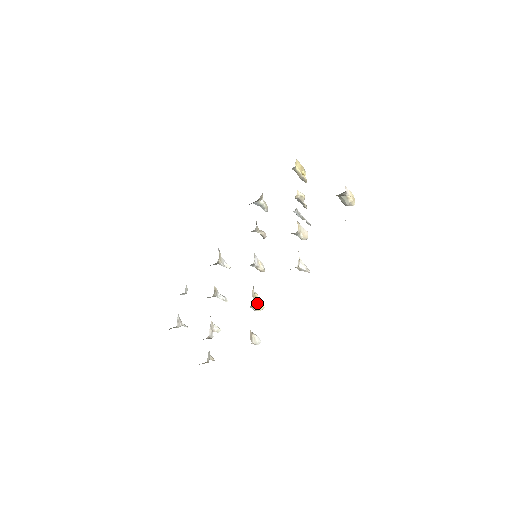
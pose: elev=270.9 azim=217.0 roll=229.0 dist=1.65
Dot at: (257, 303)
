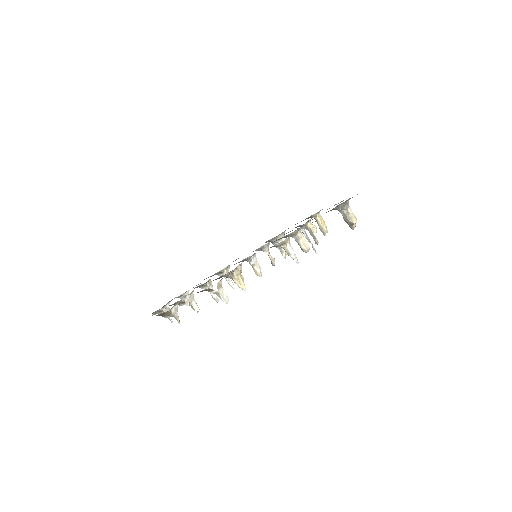
Dot at: (240, 279)
